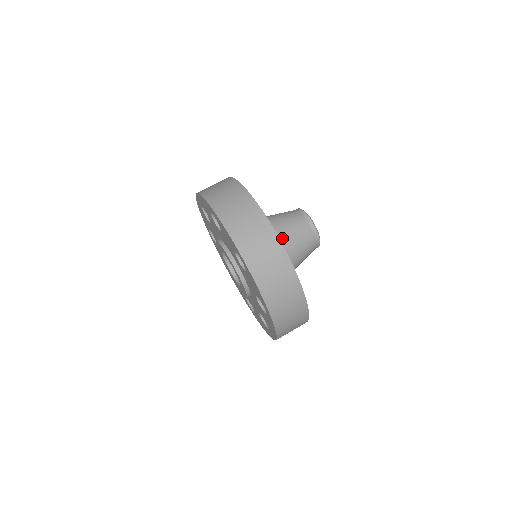
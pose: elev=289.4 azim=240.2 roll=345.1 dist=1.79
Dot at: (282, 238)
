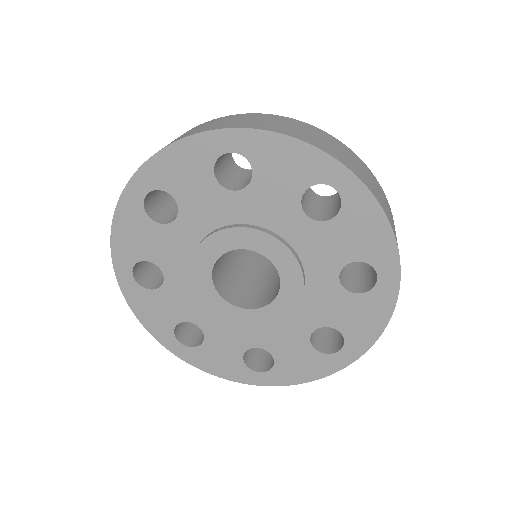
Dot at: occluded
